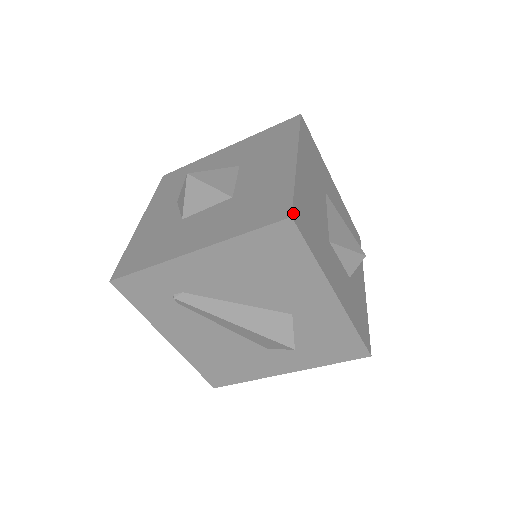
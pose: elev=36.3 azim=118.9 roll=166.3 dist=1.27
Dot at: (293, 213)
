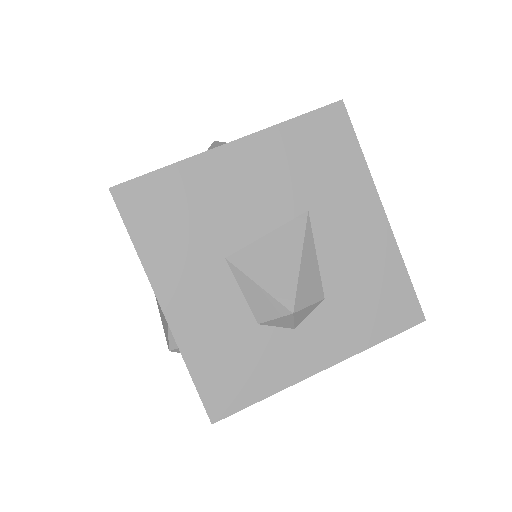
Dot at: (120, 187)
